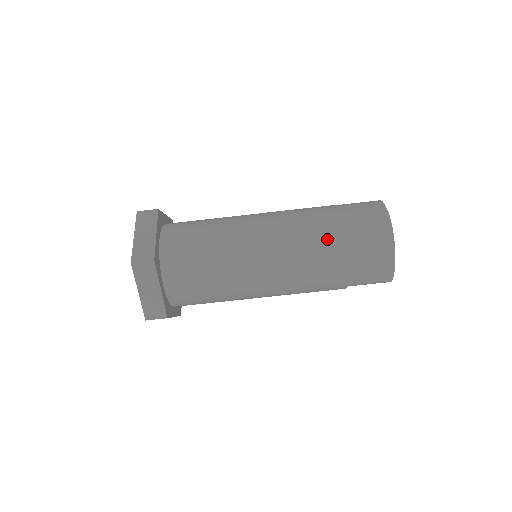
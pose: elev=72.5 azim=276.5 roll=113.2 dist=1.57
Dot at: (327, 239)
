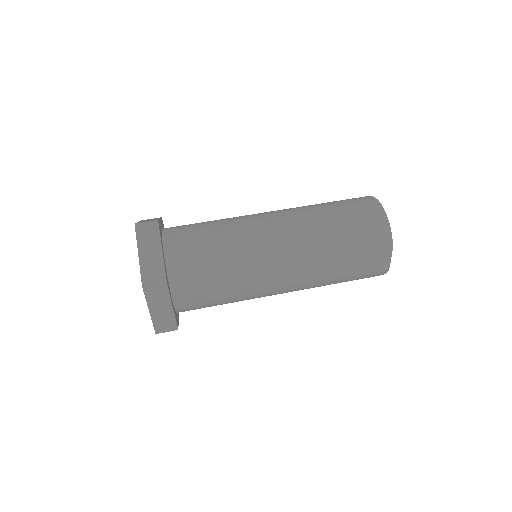
Dot at: (320, 209)
